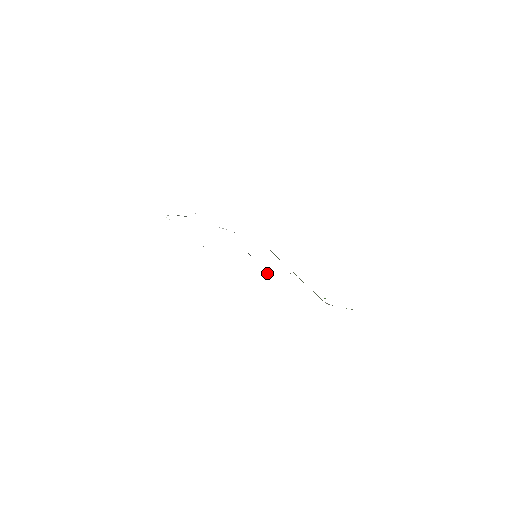
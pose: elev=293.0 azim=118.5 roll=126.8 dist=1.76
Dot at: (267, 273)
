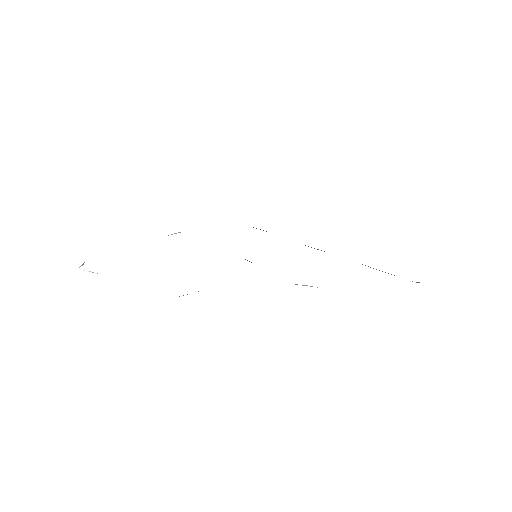
Dot at: (304, 285)
